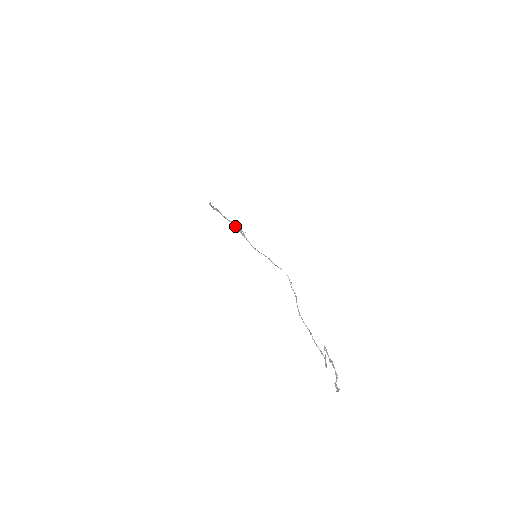
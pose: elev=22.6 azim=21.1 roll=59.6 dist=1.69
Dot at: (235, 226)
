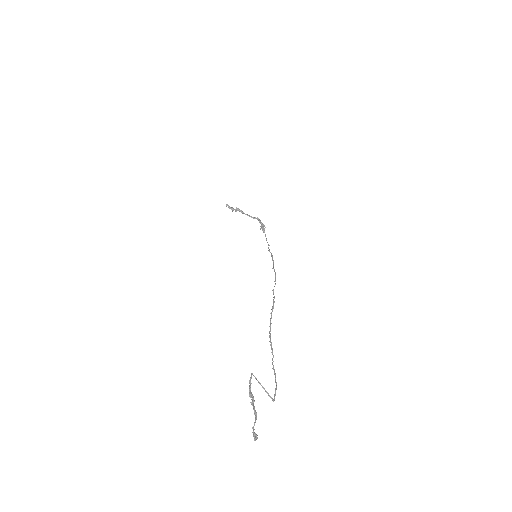
Dot at: (259, 222)
